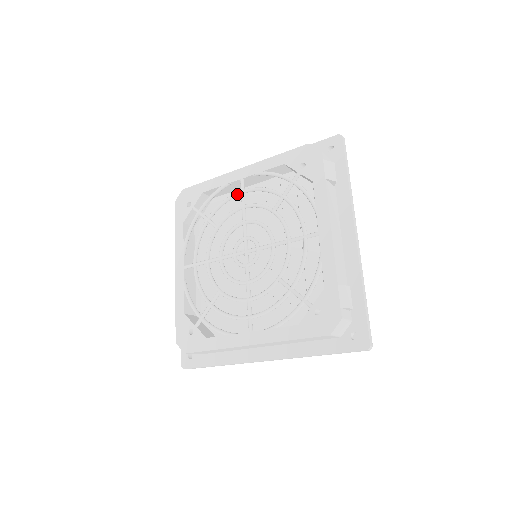
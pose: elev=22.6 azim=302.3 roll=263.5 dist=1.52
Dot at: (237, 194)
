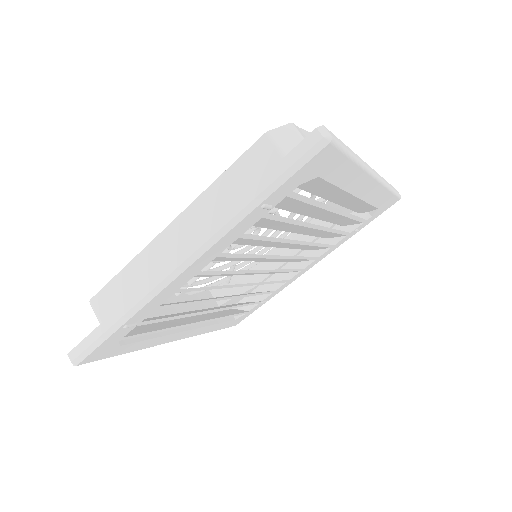
Dot at: occluded
